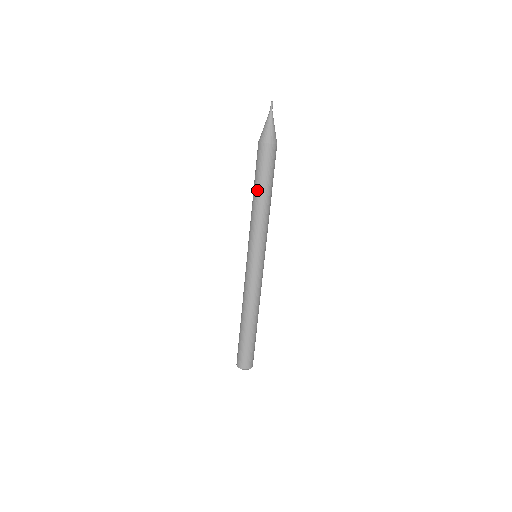
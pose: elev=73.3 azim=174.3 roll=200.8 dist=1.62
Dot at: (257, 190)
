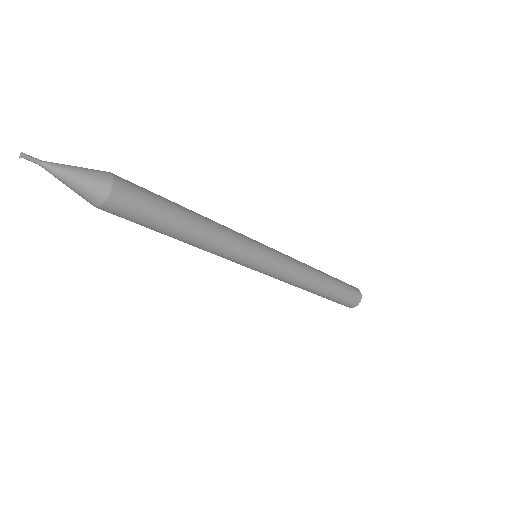
Dot at: occluded
